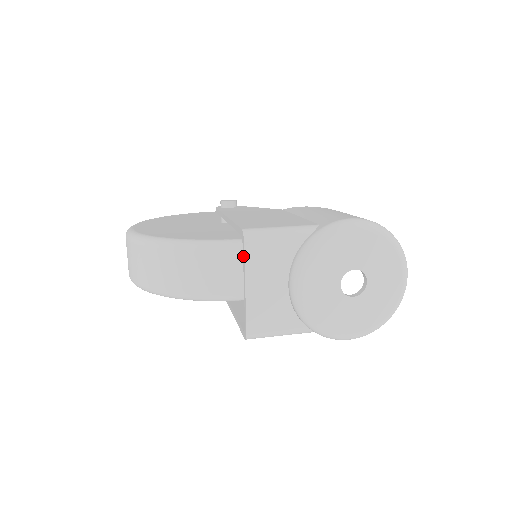
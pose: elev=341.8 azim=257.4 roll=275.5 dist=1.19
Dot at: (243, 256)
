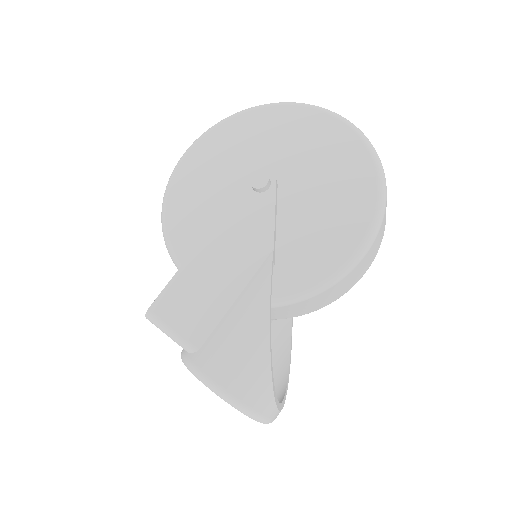
Dot at: occluded
